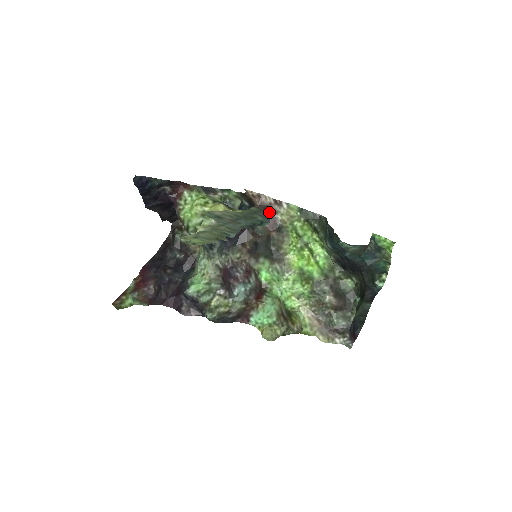
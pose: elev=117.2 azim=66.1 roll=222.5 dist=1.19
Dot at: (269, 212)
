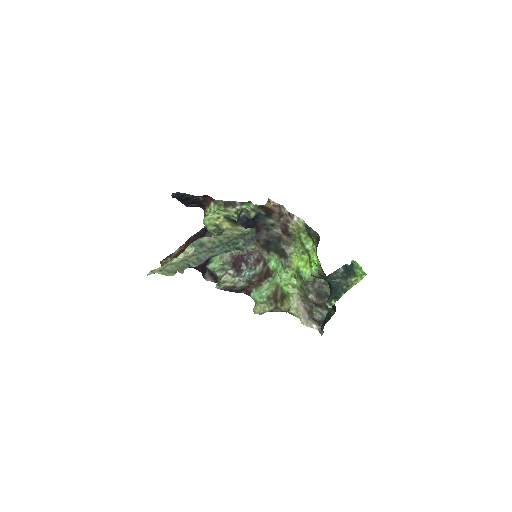
Dot at: (284, 220)
